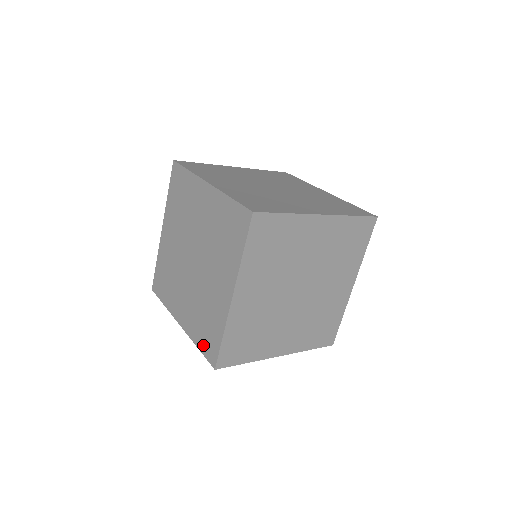
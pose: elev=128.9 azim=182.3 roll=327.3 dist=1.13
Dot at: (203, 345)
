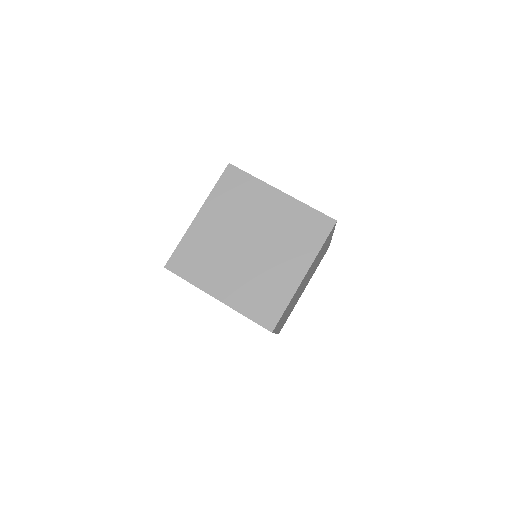
Dot at: occluded
